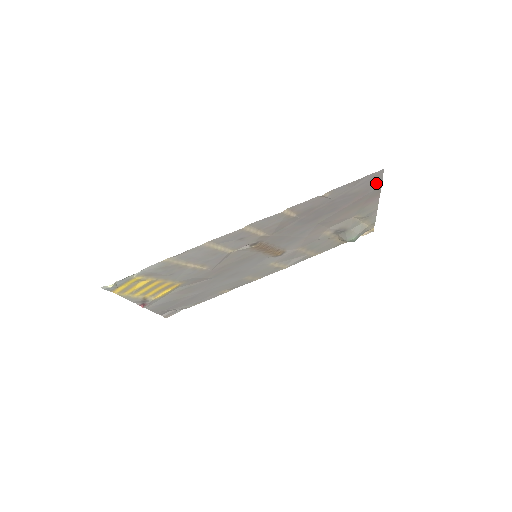
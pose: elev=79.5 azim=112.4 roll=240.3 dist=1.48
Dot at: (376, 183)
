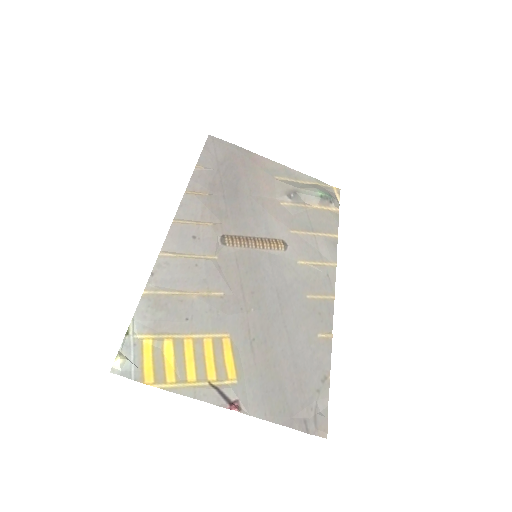
Dot at: (227, 146)
